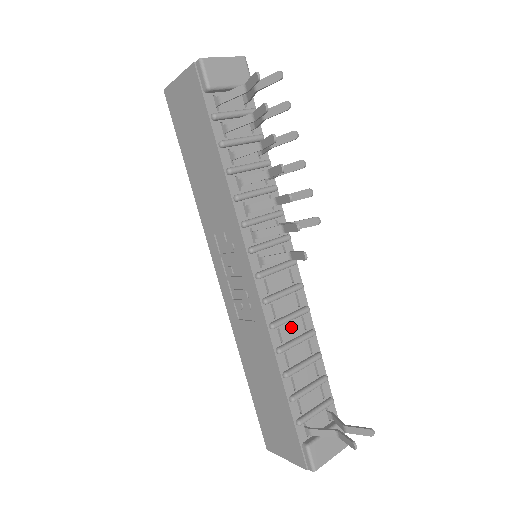
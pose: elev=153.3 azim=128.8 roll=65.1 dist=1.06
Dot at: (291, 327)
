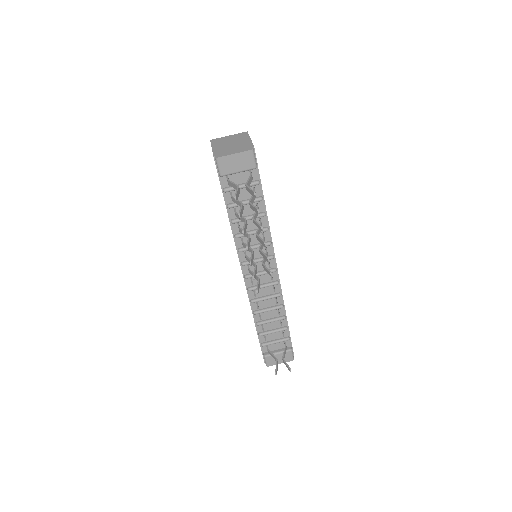
Dot at: (266, 302)
